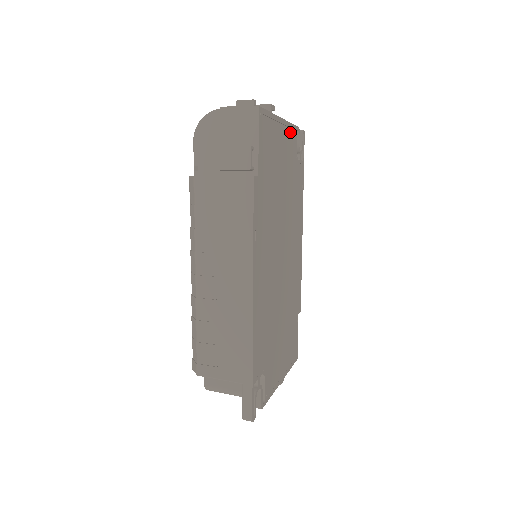
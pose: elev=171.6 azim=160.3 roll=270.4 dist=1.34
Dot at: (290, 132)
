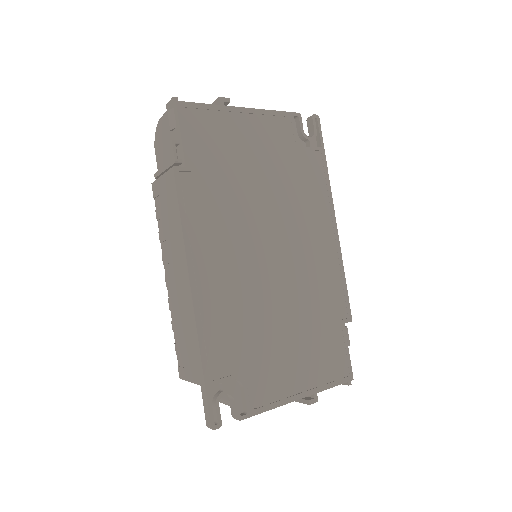
Dot at: (272, 119)
